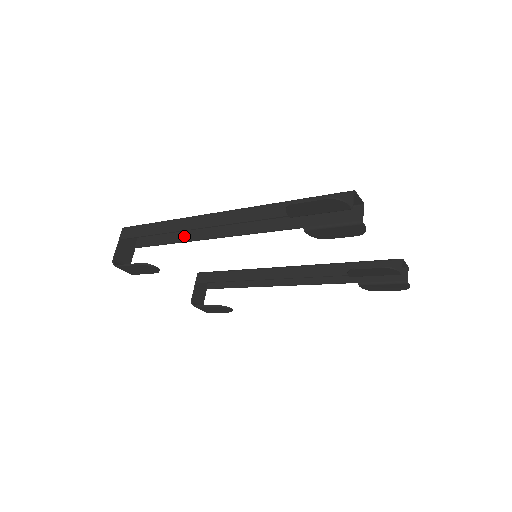
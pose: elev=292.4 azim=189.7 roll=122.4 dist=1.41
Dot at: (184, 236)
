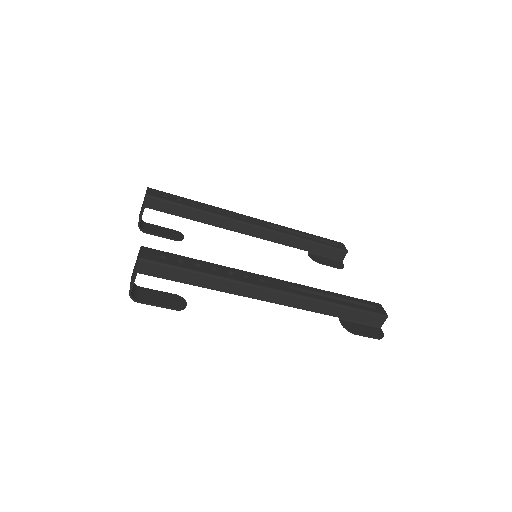
Dot at: occluded
